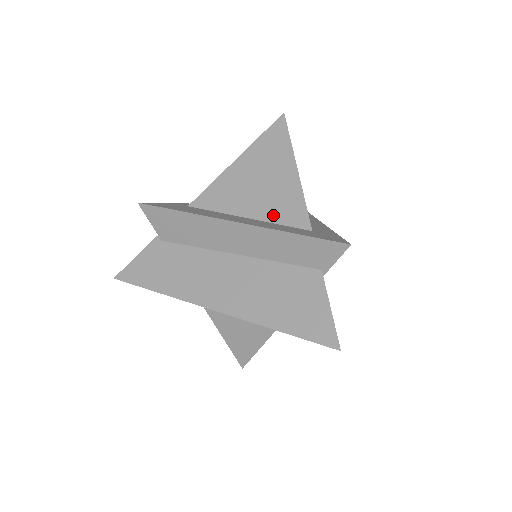
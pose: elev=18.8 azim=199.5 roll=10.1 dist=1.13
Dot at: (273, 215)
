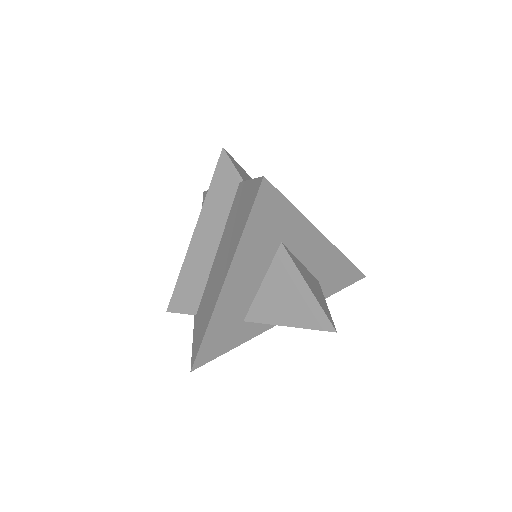
Dot at: occluded
